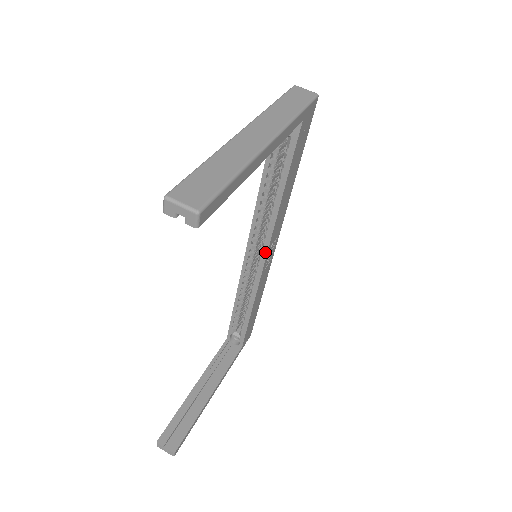
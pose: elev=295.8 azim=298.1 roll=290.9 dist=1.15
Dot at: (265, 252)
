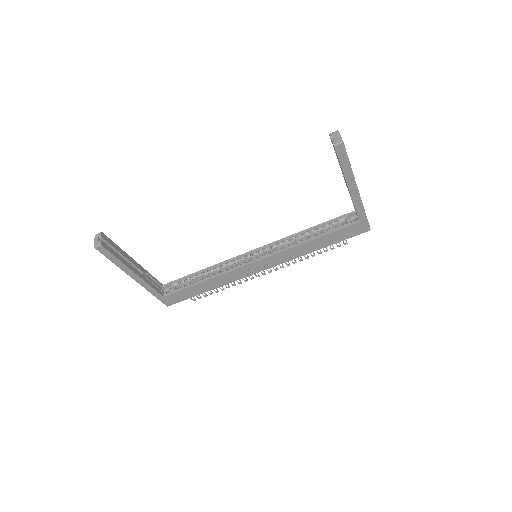
Dot at: (264, 257)
